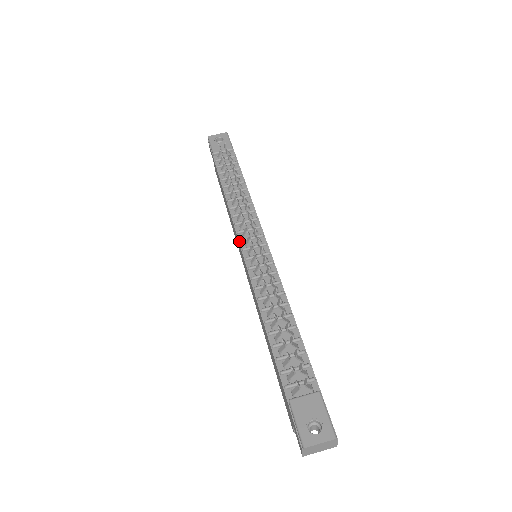
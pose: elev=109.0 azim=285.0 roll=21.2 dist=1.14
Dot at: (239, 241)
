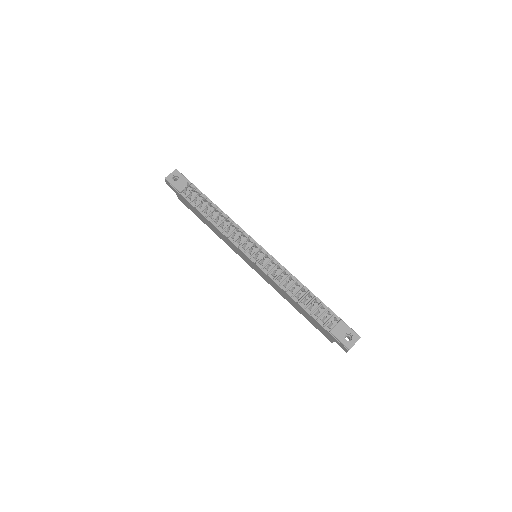
Dot at: (244, 253)
